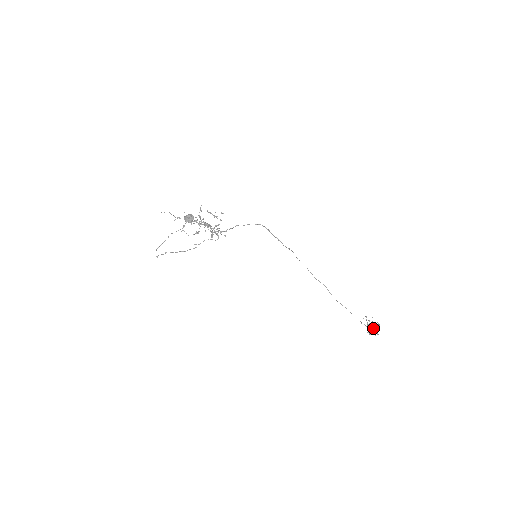
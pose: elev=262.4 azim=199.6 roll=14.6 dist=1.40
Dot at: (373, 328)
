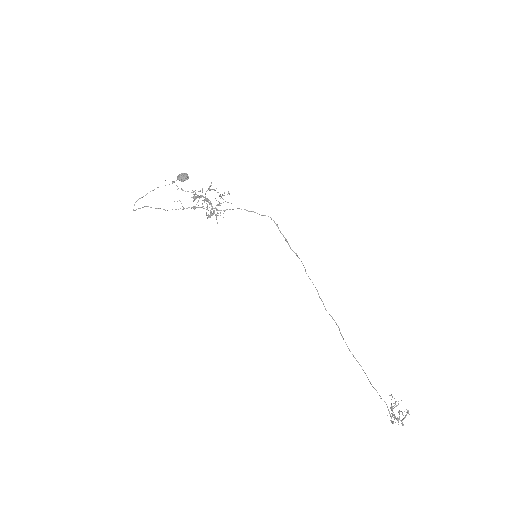
Dot at: occluded
